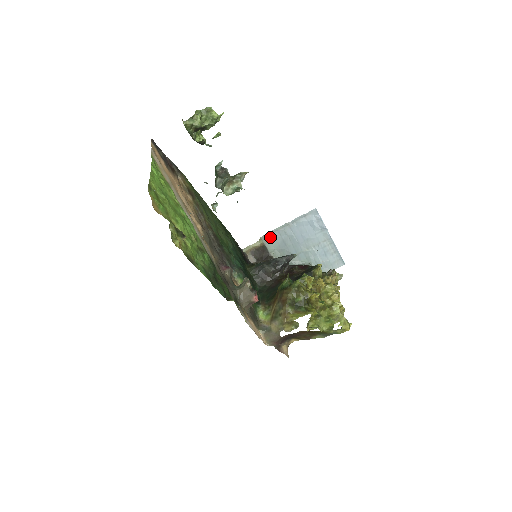
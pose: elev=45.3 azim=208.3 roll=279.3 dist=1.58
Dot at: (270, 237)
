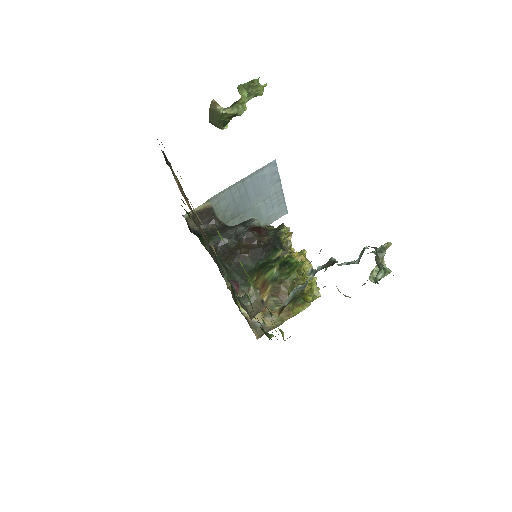
Dot at: (220, 198)
